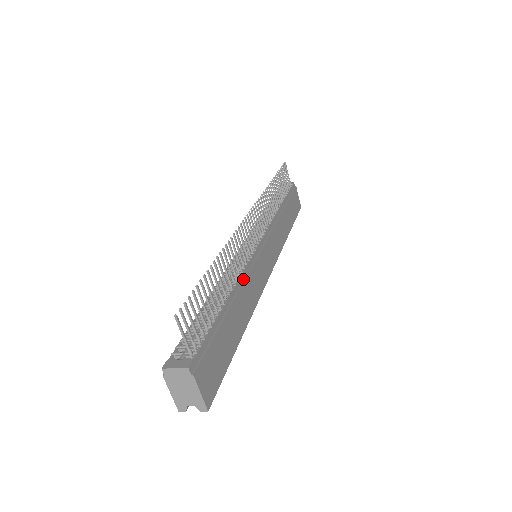
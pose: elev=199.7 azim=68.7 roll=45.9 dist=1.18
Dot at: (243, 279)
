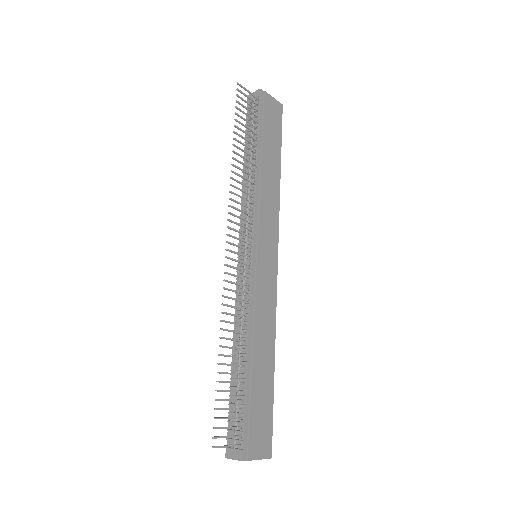
Dot at: (252, 319)
